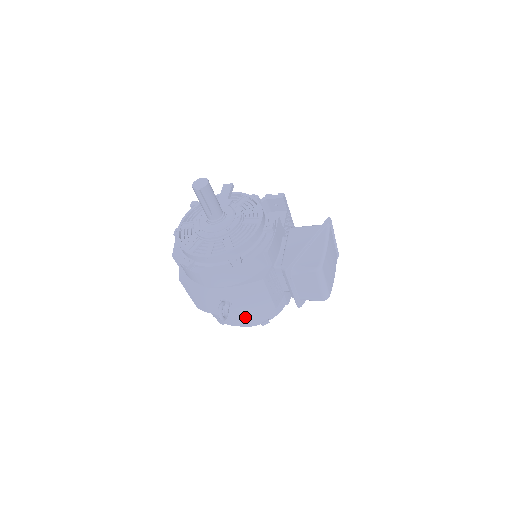
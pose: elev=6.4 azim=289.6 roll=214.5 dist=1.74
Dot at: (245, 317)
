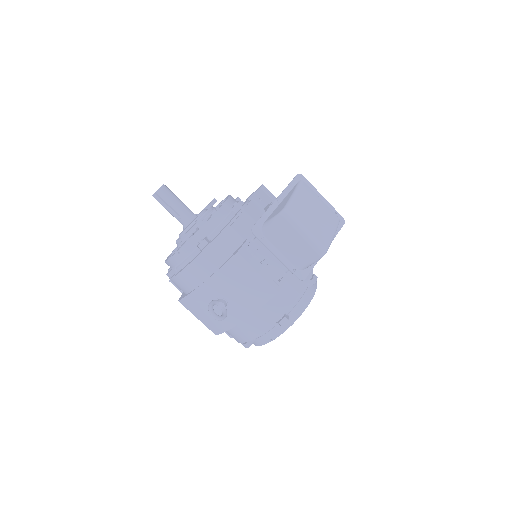
Dot at: (254, 318)
